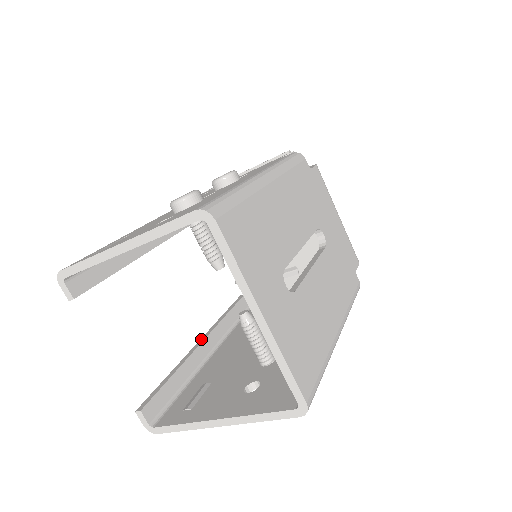
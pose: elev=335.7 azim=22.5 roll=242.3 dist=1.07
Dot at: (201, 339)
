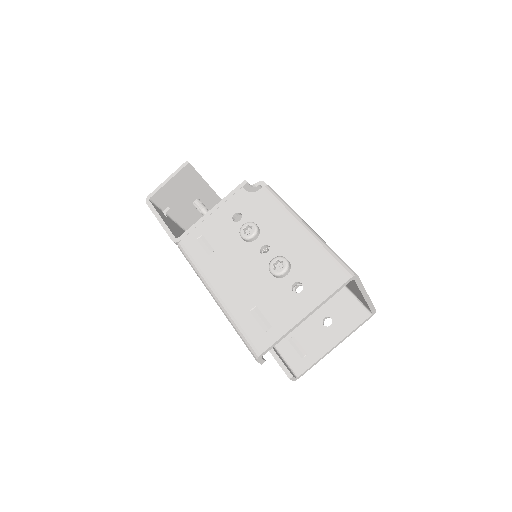
Dot at: occluded
